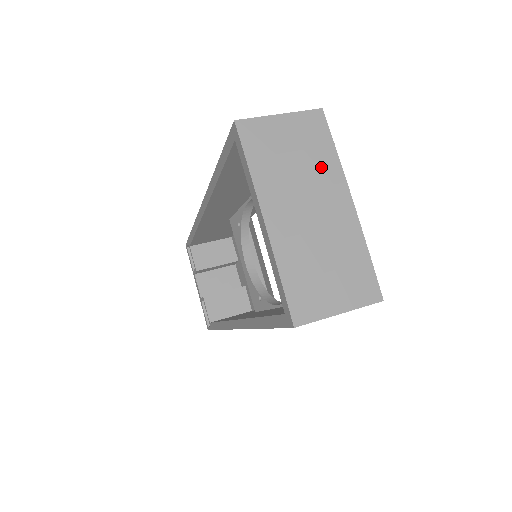
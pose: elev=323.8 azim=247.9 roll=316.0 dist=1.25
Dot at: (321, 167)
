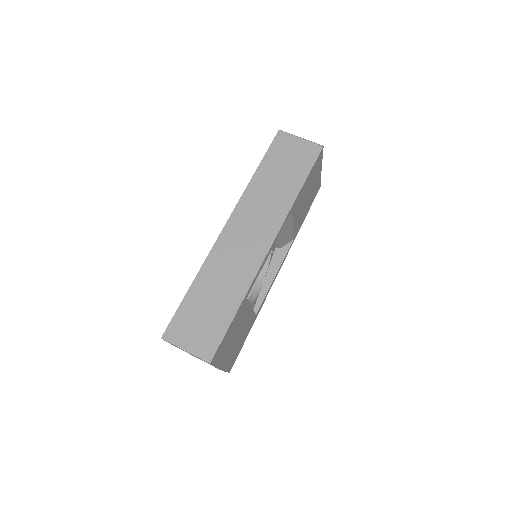
Dot at: occluded
